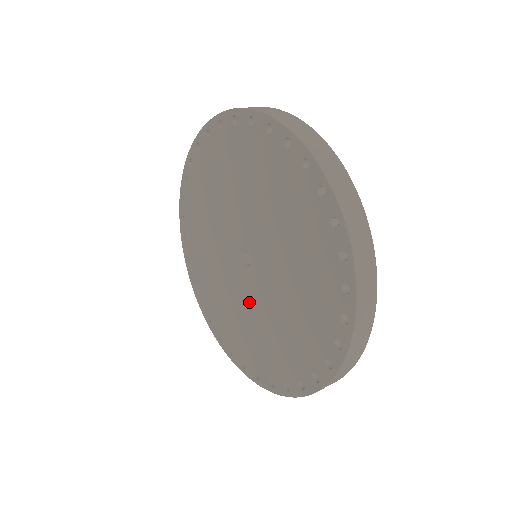
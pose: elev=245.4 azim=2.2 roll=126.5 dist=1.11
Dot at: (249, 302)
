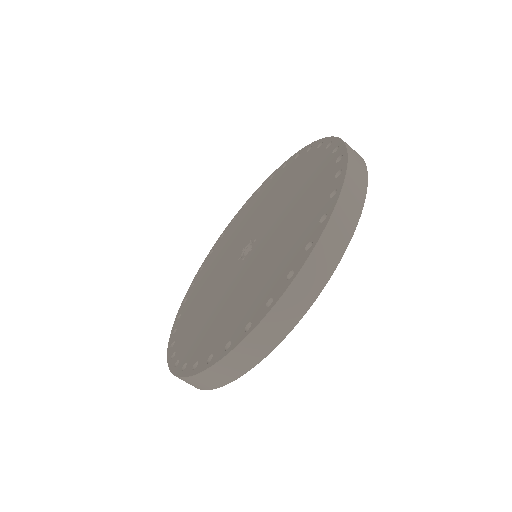
Dot at: (230, 287)
